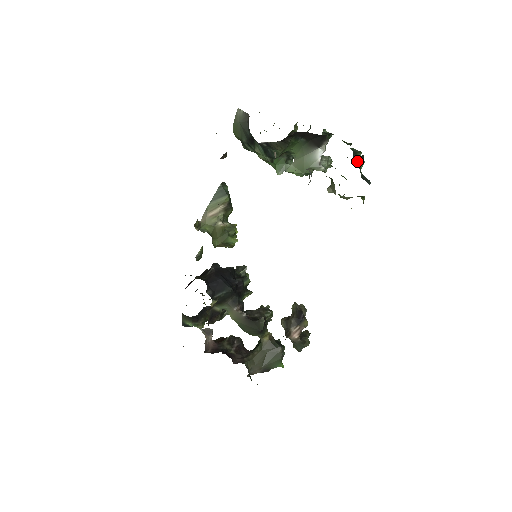
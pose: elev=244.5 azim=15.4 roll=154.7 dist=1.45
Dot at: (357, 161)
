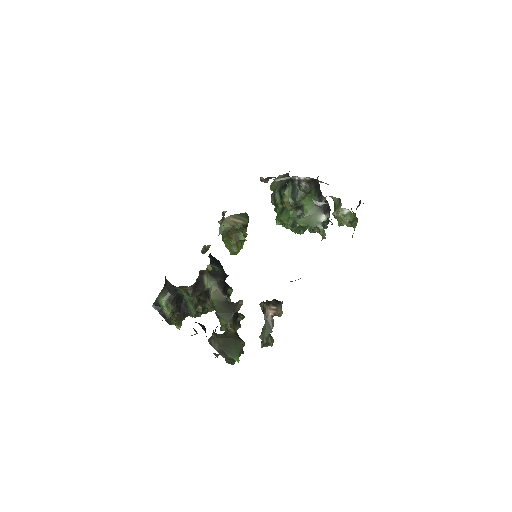
Dot at: (353, 213)
